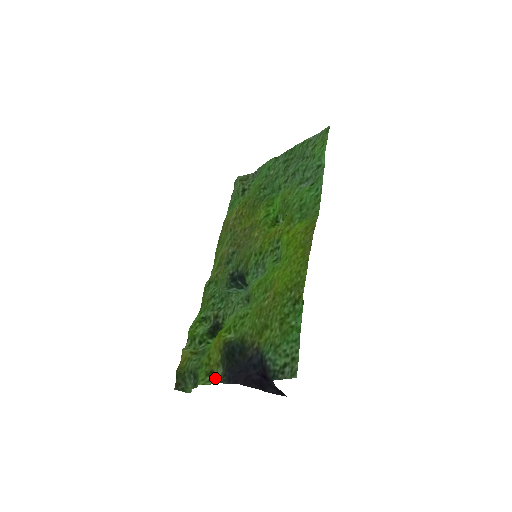
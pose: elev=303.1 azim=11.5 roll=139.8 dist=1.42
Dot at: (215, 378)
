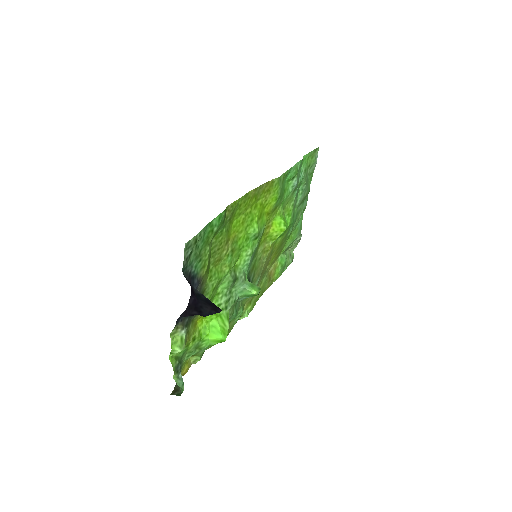
Dot at: (183, 345)
